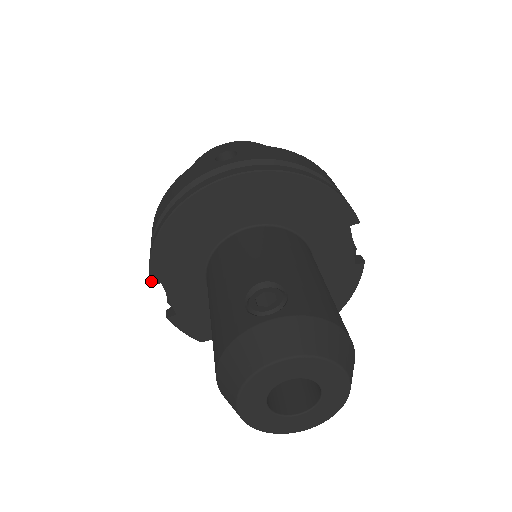
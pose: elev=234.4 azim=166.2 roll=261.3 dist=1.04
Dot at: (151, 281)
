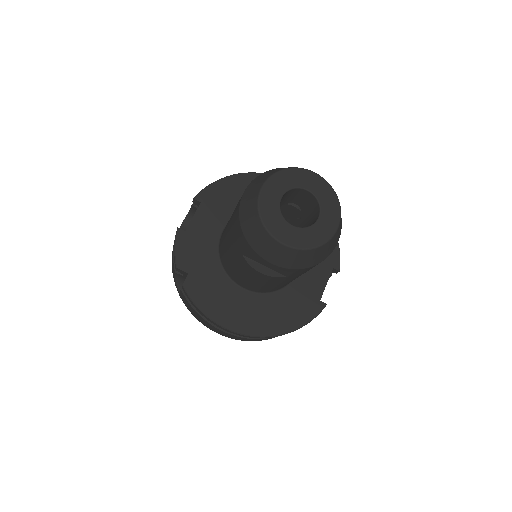
Dot at: (197, 196)
